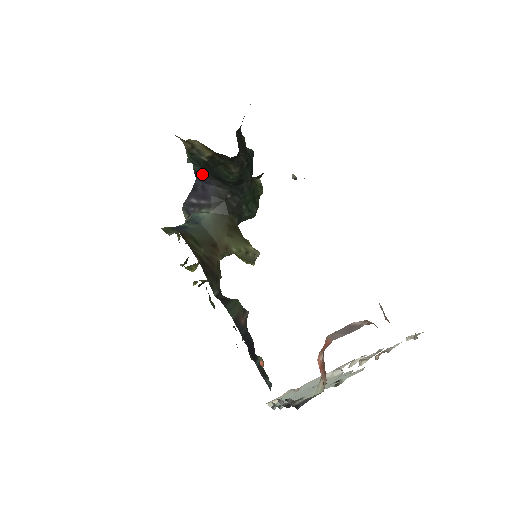
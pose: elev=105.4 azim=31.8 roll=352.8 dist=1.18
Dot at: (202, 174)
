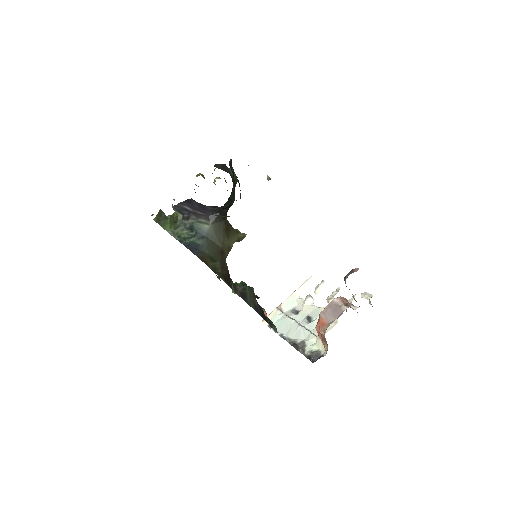
Dot at: (204, 205)
